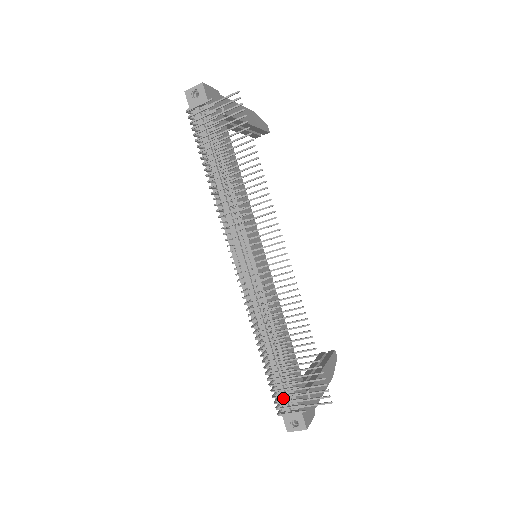
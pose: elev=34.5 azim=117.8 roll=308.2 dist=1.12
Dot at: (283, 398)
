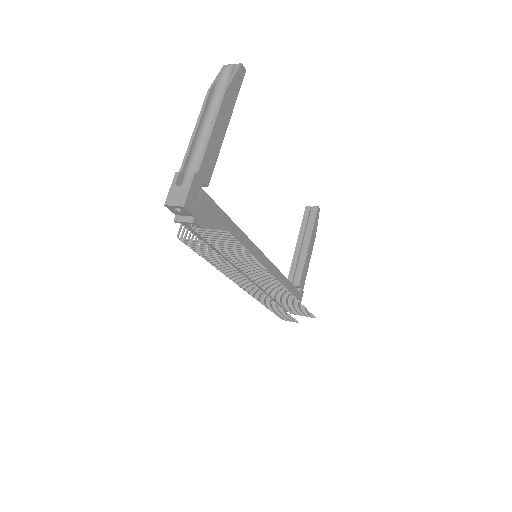
Dot at: occluded
